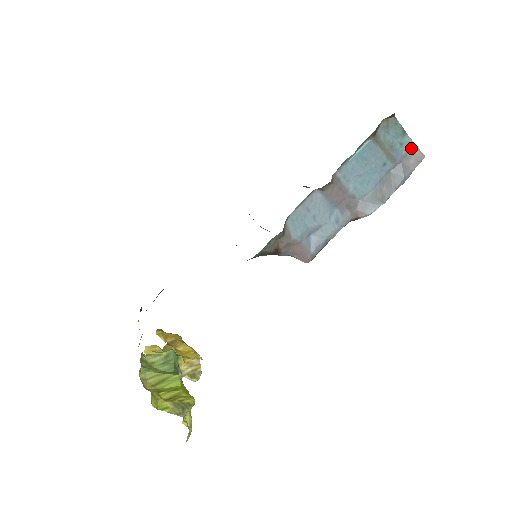
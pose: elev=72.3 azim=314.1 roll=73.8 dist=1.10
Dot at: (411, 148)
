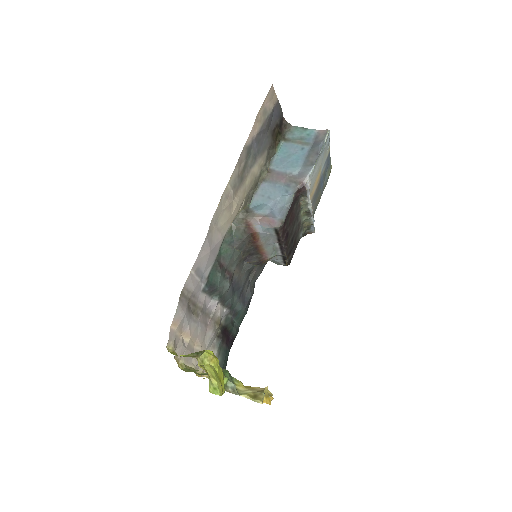
Dot at: (316, 133)
